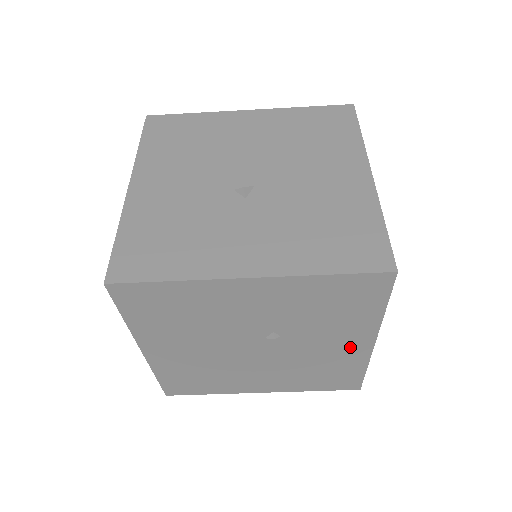
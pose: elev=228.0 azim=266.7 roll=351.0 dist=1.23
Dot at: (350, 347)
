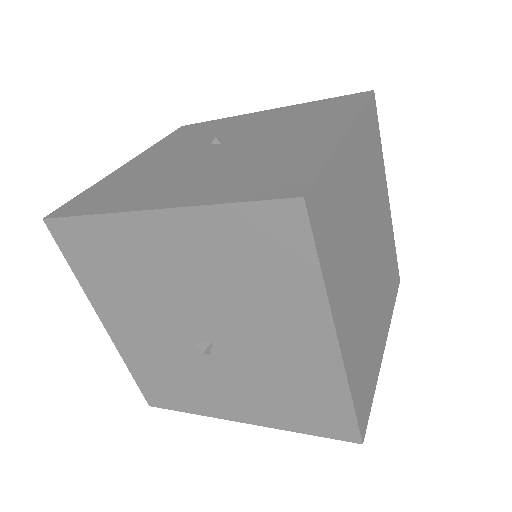
Dot at: occluded
